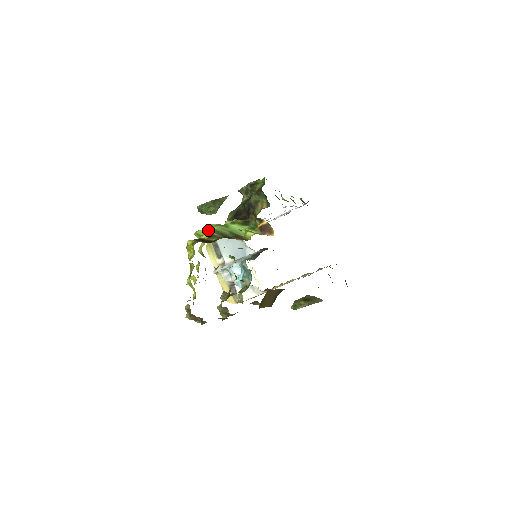
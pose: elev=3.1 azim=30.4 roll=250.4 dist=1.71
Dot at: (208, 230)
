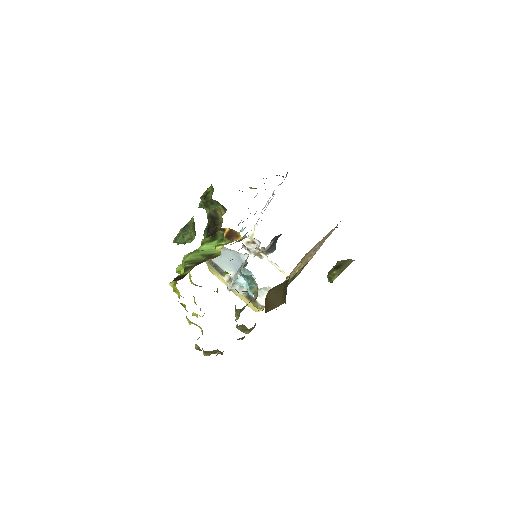
Dot at: (183, 263)
